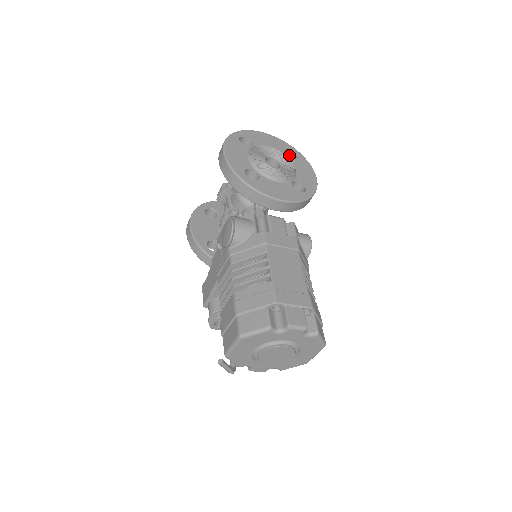
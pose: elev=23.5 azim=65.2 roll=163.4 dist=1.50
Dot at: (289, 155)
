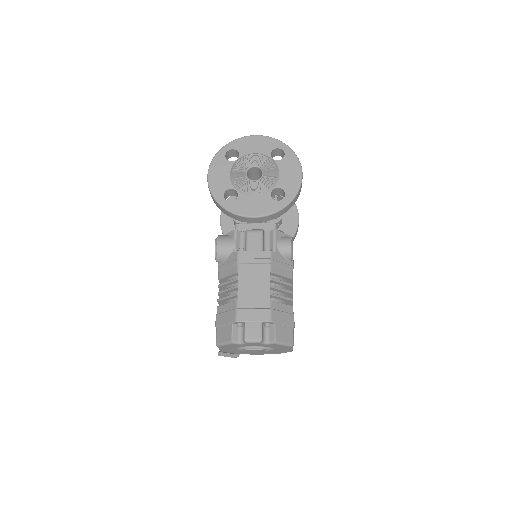
Dot at: (280, 152)
